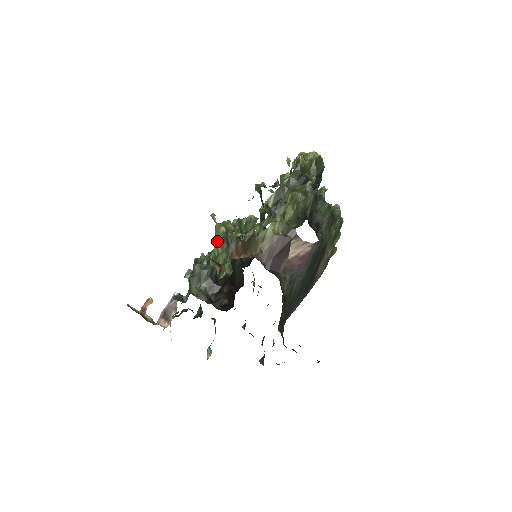
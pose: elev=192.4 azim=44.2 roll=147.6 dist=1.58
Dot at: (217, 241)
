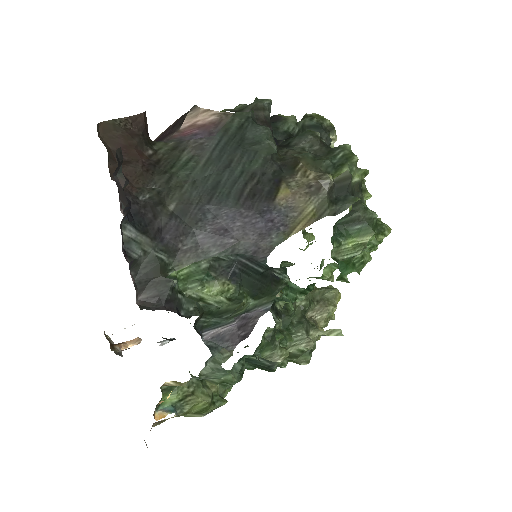
Dot at: occluded
